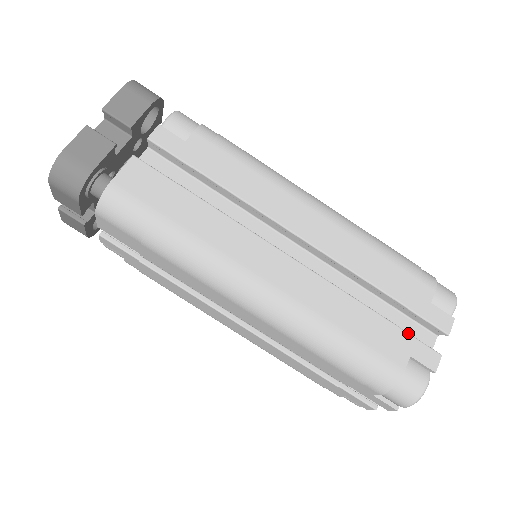
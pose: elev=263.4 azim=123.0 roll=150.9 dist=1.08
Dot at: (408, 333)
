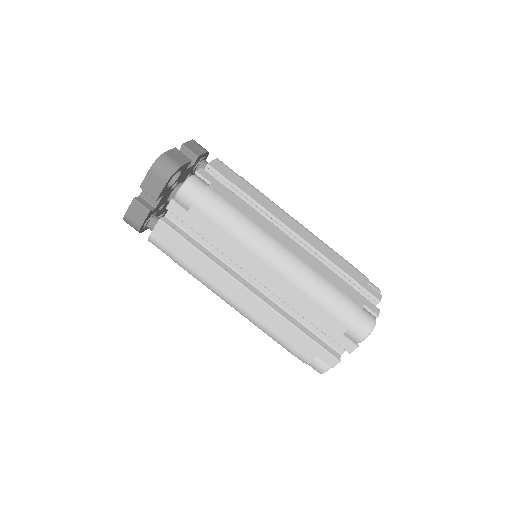
Dot at: (320, 346)
